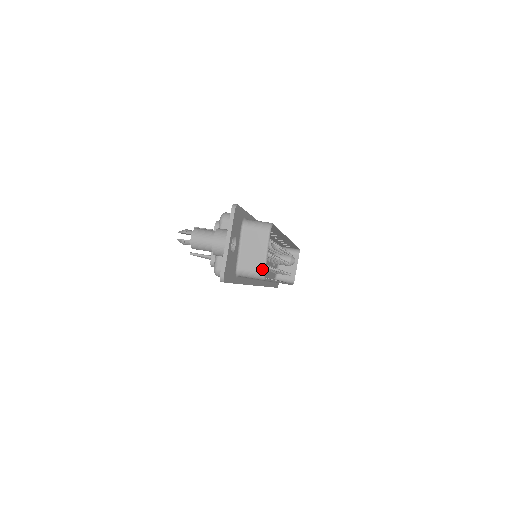
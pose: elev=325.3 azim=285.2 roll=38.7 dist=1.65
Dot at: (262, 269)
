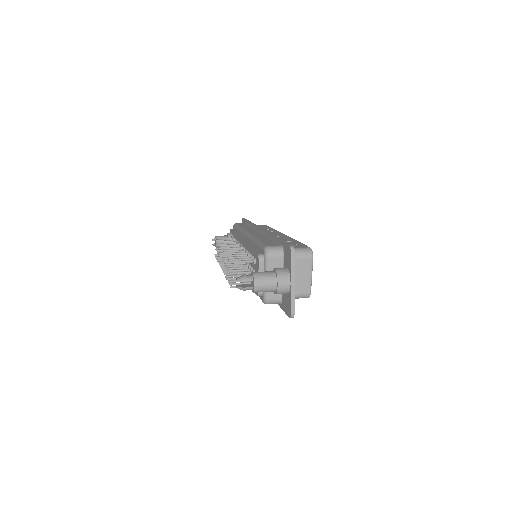
Dot at: (309, 291)
